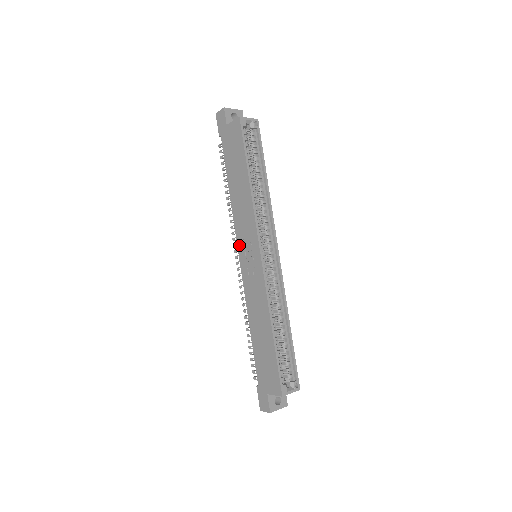
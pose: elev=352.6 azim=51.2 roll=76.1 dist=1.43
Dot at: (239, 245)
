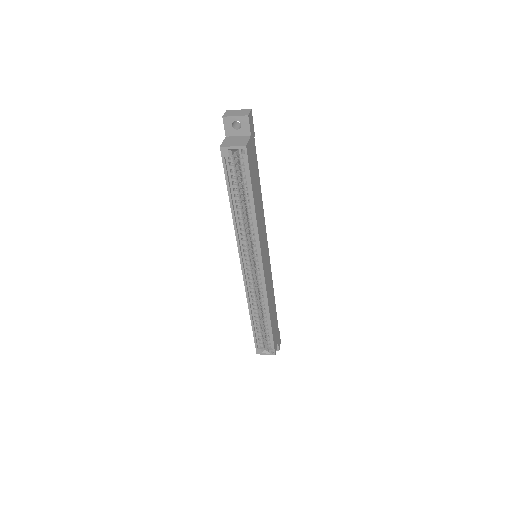
Dot at: occluded
